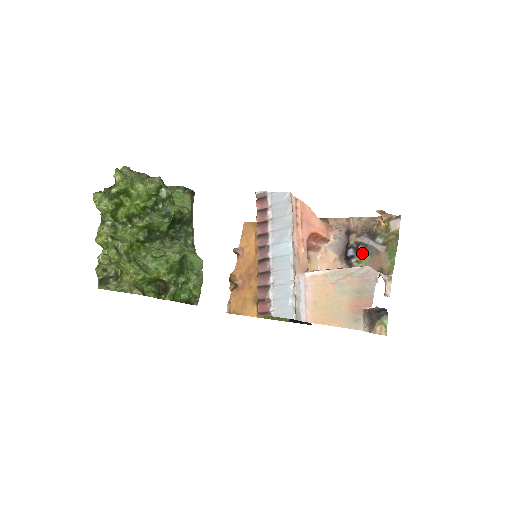
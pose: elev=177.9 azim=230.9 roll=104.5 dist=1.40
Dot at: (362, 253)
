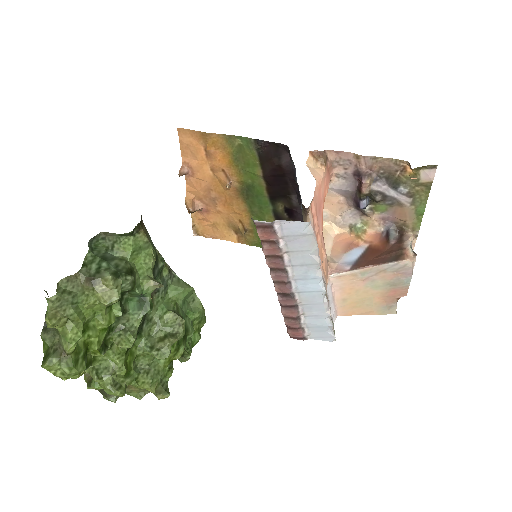
Dot at: (379, 203)
